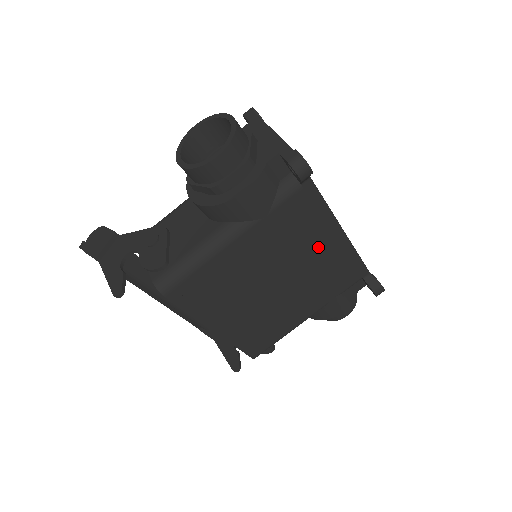
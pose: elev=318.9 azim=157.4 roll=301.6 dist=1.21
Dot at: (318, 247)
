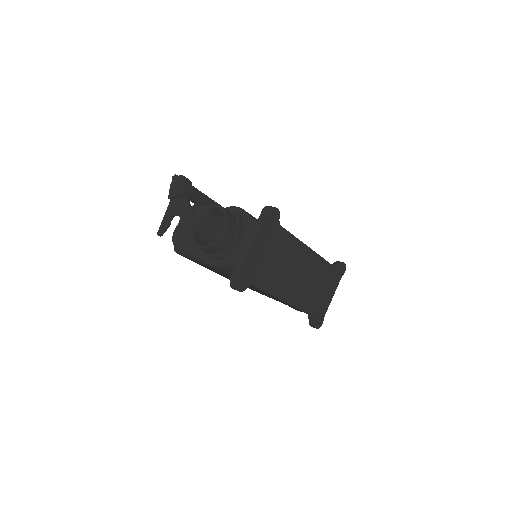
Dot at: occluded
